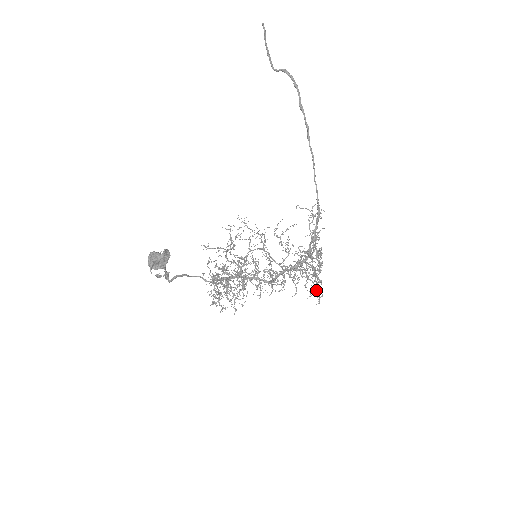
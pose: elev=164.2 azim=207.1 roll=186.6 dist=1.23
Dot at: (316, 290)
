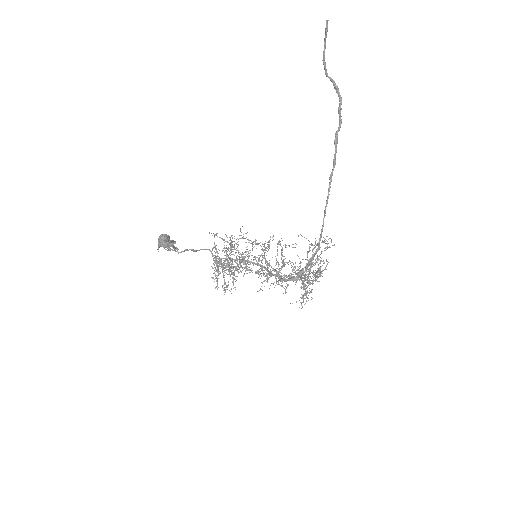
Dot at: occluded
